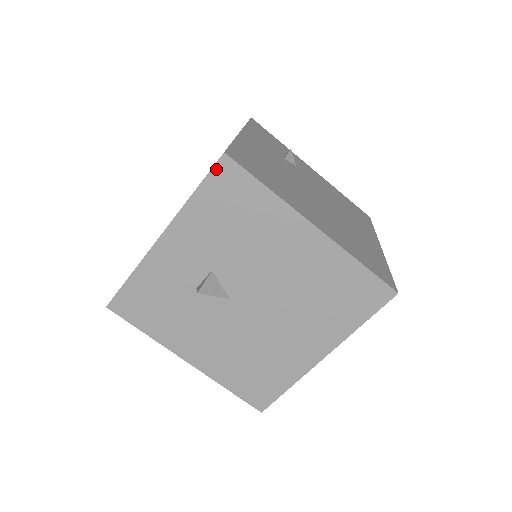
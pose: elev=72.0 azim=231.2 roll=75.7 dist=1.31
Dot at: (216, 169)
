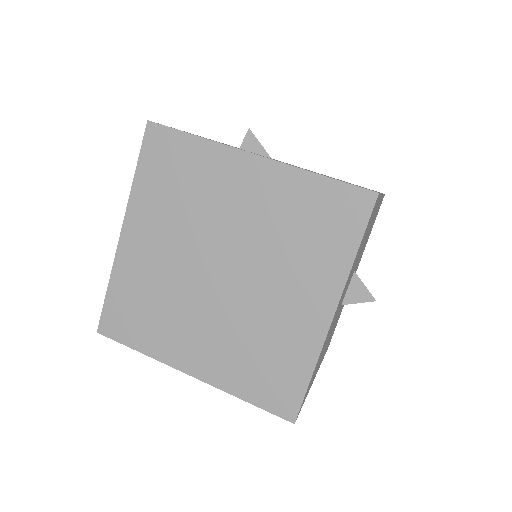
Dot at: occluded
